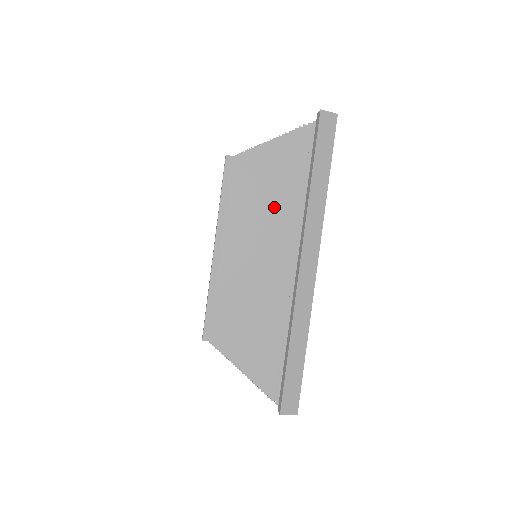
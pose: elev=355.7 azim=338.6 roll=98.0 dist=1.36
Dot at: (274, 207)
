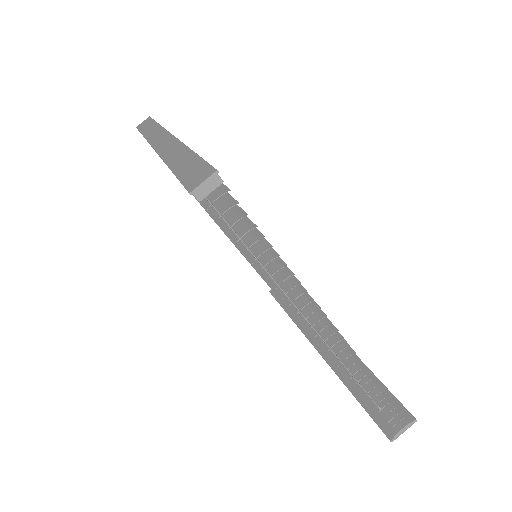
Dot at: occluded
